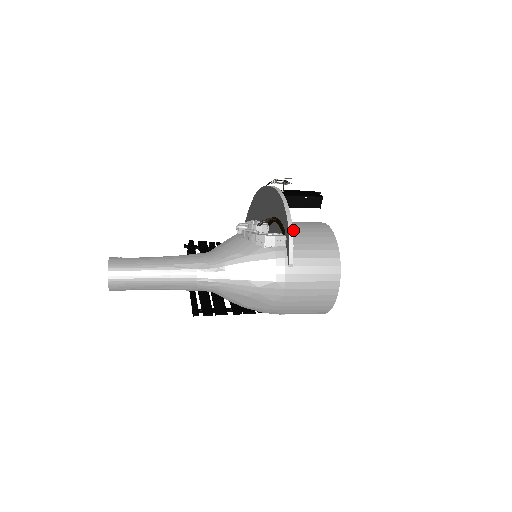
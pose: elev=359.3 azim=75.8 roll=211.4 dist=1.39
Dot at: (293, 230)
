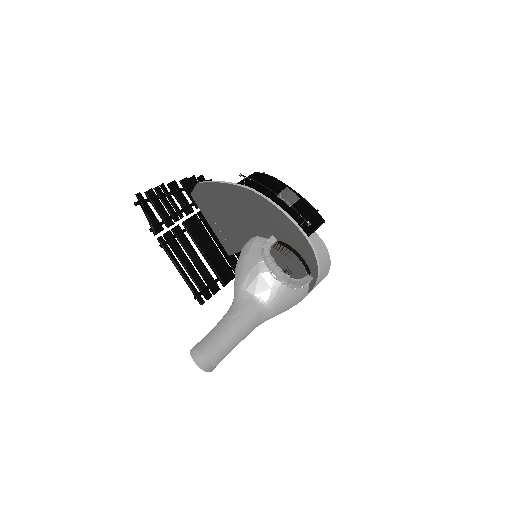
Dot at: occluded
